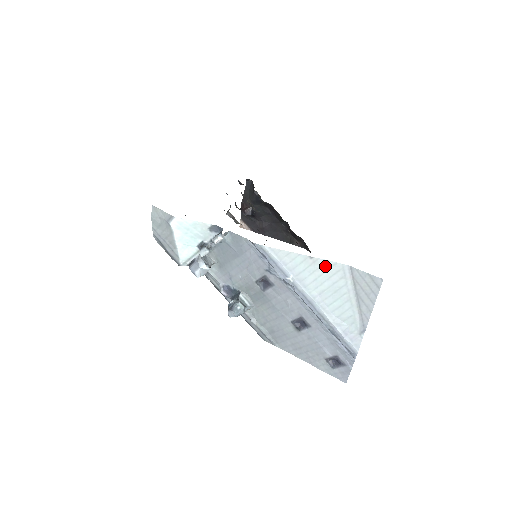
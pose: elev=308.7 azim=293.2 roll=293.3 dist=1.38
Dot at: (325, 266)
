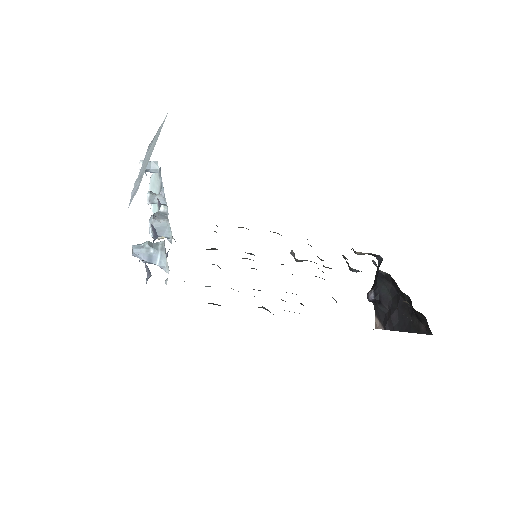
Dot at: occluded
